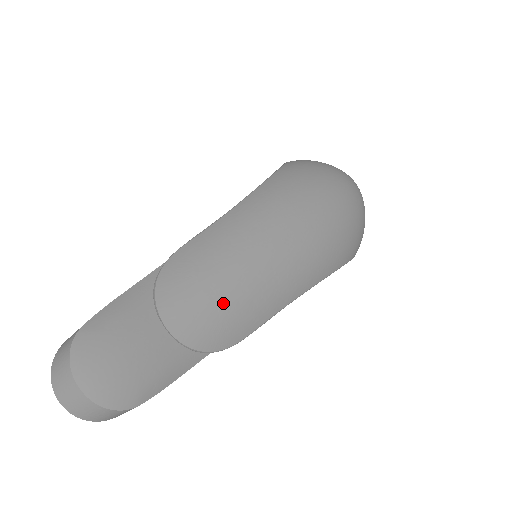
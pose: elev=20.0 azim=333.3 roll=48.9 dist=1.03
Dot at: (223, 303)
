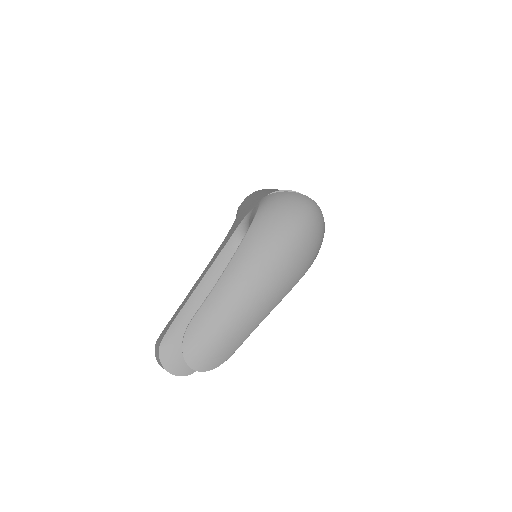
Dot at: (216, 347)
